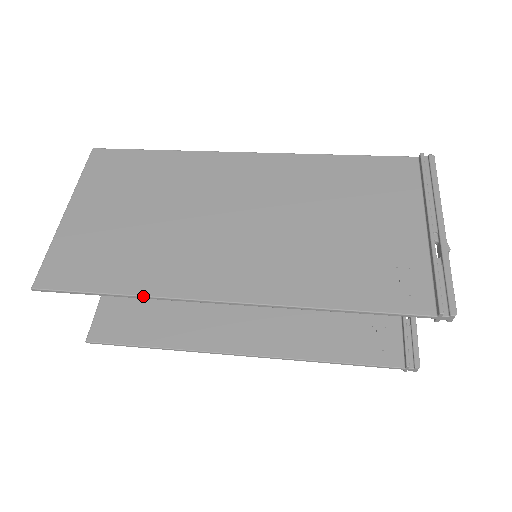
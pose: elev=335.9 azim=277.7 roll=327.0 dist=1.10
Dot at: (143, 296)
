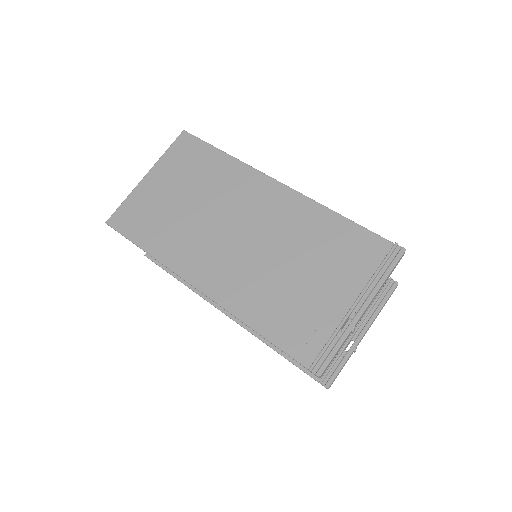
Dot at: (156, 259)
